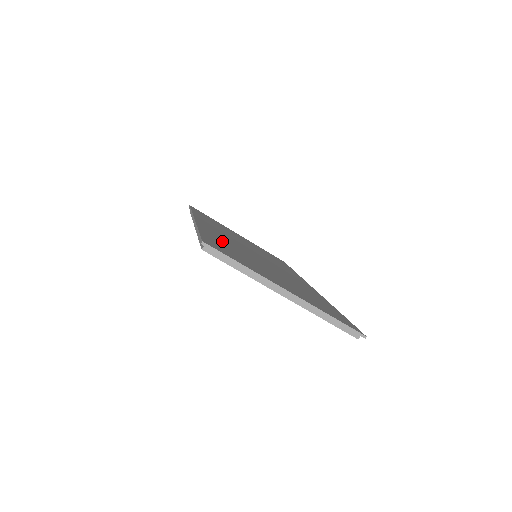
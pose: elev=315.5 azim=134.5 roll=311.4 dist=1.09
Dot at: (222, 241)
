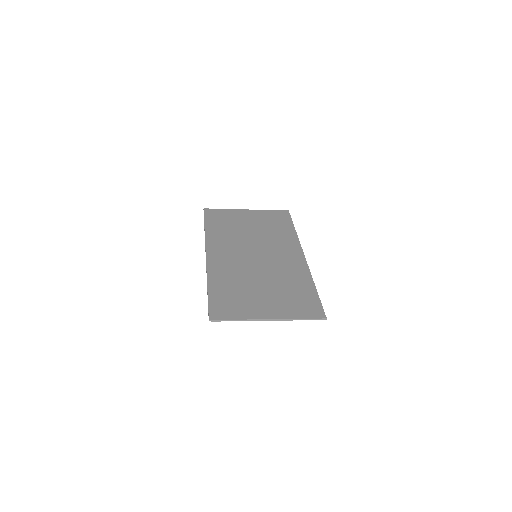
Dot at: (225, 282)
